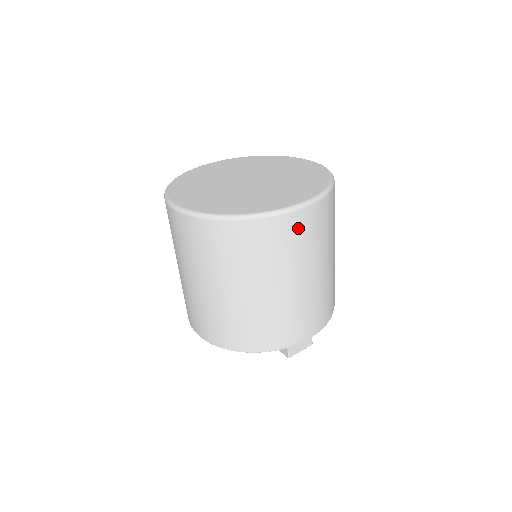
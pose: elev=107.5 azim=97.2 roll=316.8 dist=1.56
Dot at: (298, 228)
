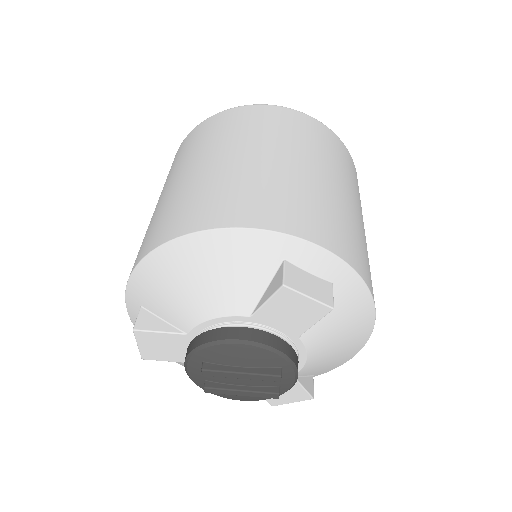
Dot at: (311, 128)
